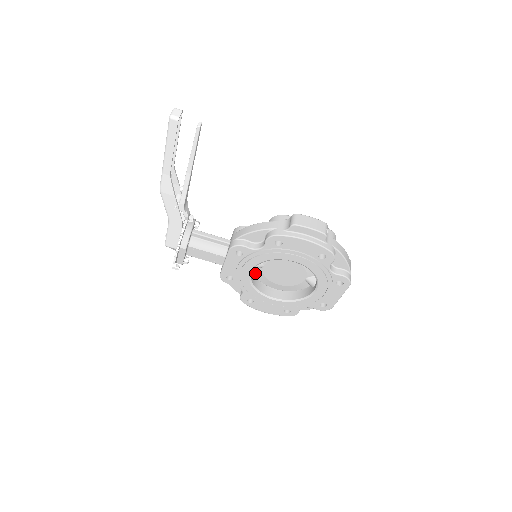
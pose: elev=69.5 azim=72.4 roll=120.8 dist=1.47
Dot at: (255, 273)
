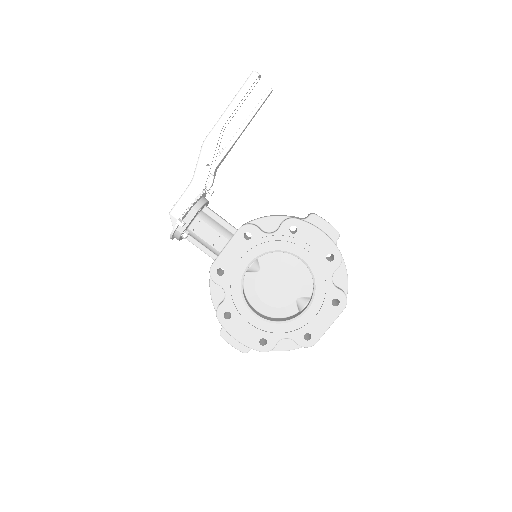
Dot at: (245, 281)
